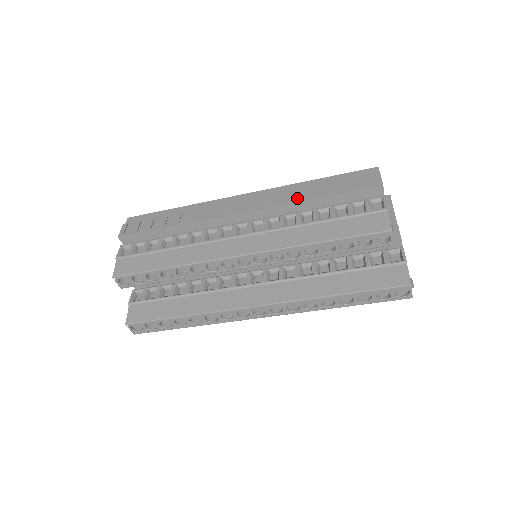
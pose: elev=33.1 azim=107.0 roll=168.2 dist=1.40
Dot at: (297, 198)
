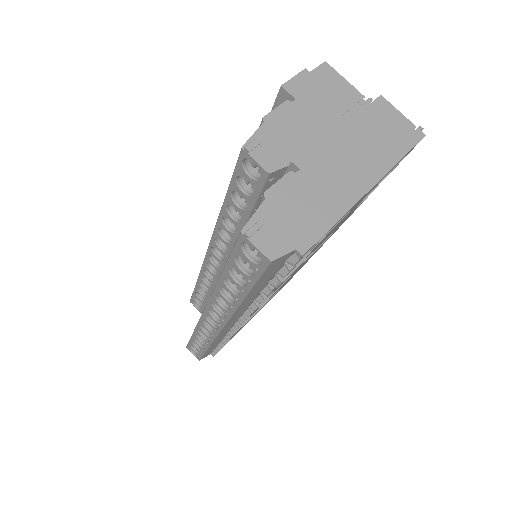
Dot at: occluded
